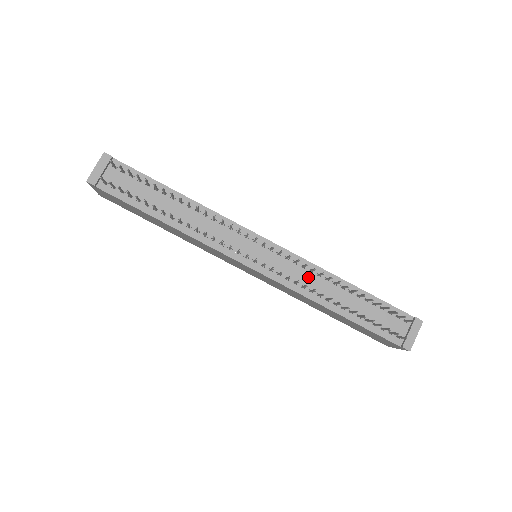
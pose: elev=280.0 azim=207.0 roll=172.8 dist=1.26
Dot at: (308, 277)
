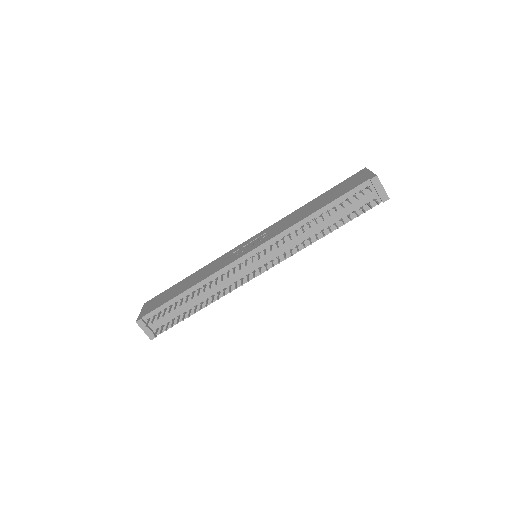
Dot at: (292, 239)
